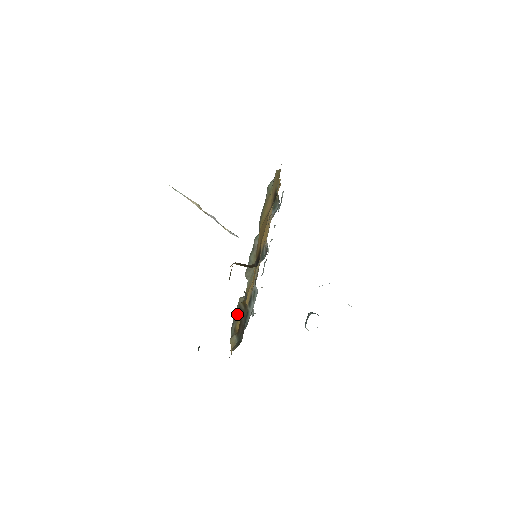
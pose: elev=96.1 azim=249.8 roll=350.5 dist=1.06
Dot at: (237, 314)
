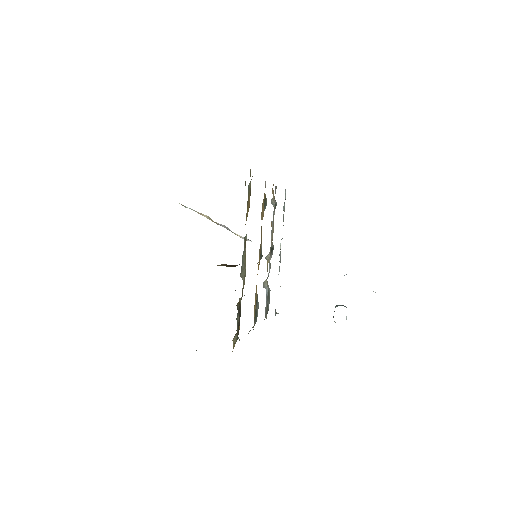
Dot at: (238, 314)
